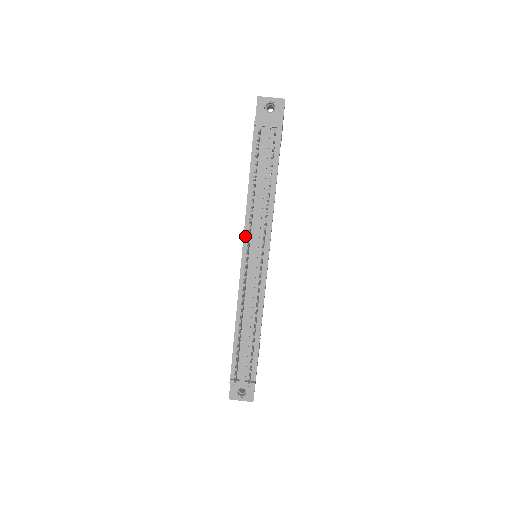
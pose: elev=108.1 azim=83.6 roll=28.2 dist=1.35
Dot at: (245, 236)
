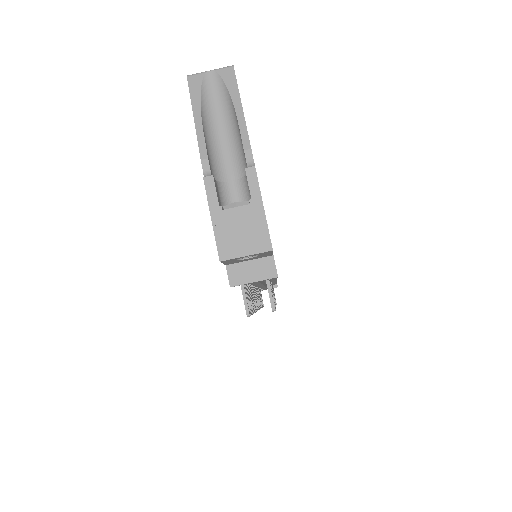
Dot at: occluded
